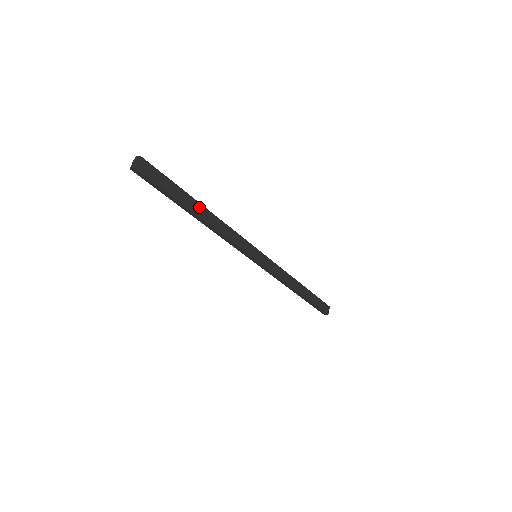
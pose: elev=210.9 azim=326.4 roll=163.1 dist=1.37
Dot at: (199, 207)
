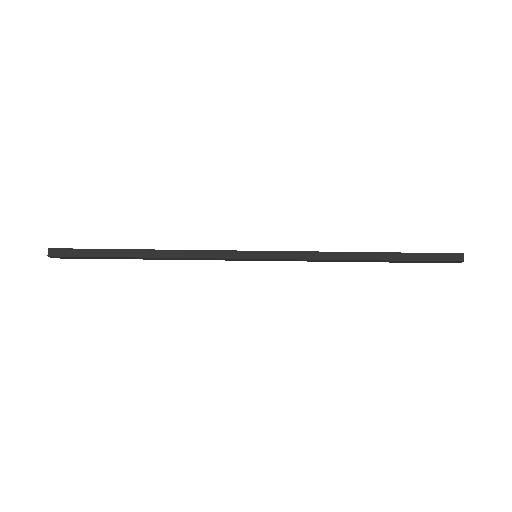
Dot at: occluded
